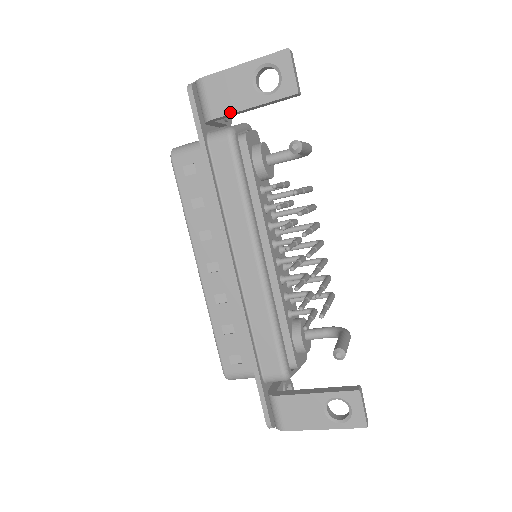
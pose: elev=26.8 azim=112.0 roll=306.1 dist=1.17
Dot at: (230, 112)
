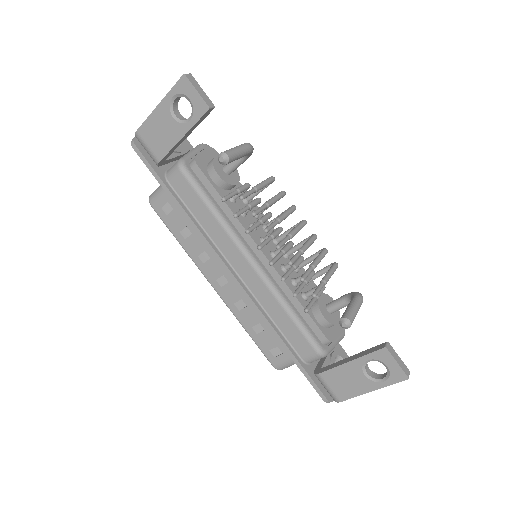
Dot at: (169, 149)
